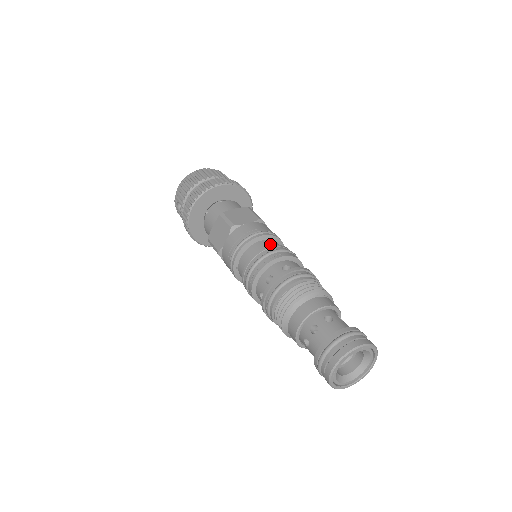
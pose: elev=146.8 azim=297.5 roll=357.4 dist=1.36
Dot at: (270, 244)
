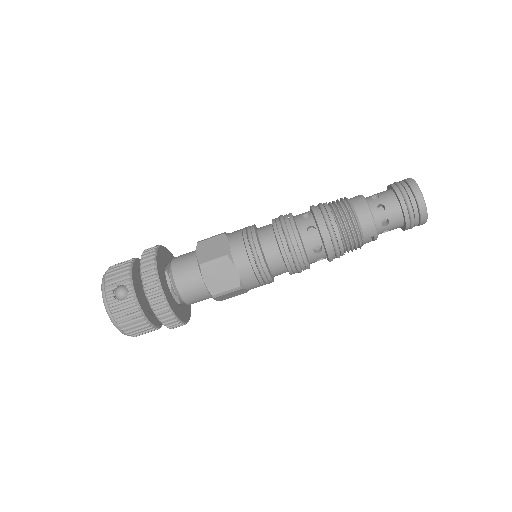
Dot at: occluded
